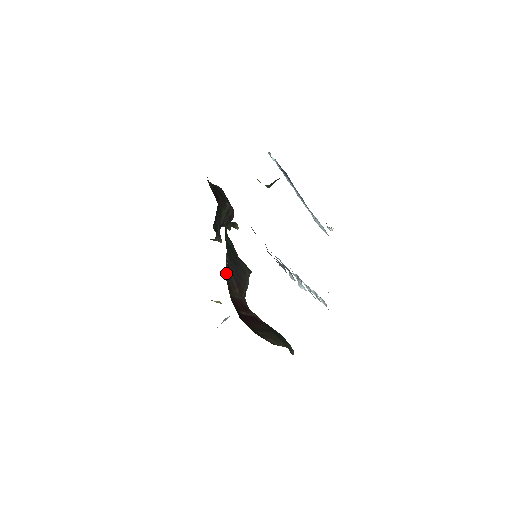
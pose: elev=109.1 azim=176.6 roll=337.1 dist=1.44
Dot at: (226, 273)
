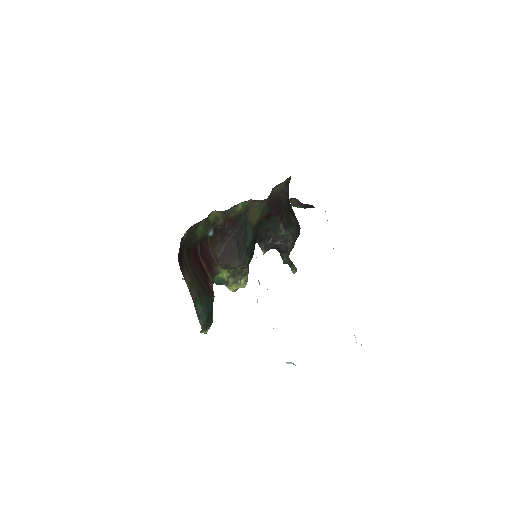
Dot at: (221, 233)
